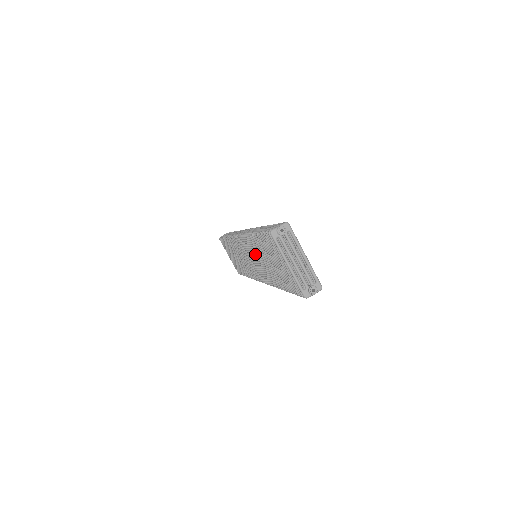
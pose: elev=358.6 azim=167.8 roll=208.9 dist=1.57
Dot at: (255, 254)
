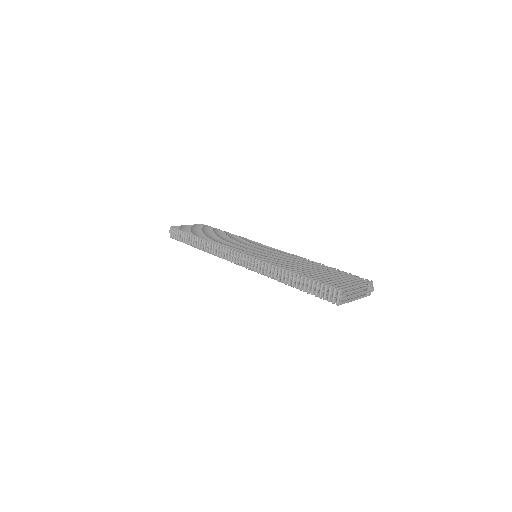
Dot at: occluded
